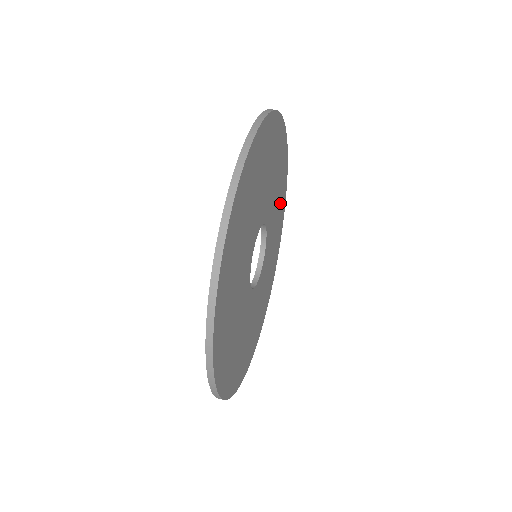
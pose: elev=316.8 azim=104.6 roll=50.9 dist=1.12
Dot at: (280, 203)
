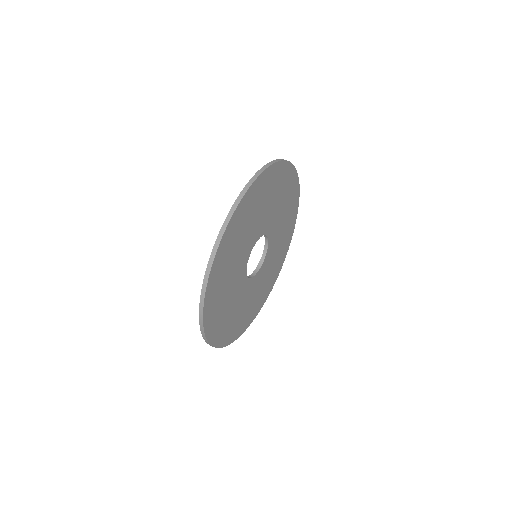
Dot at: (281, 187)
